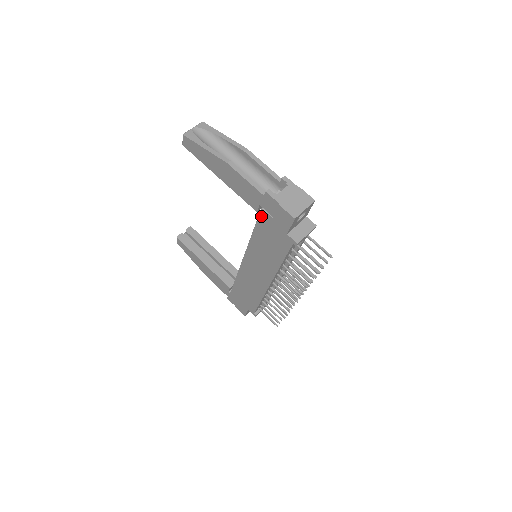
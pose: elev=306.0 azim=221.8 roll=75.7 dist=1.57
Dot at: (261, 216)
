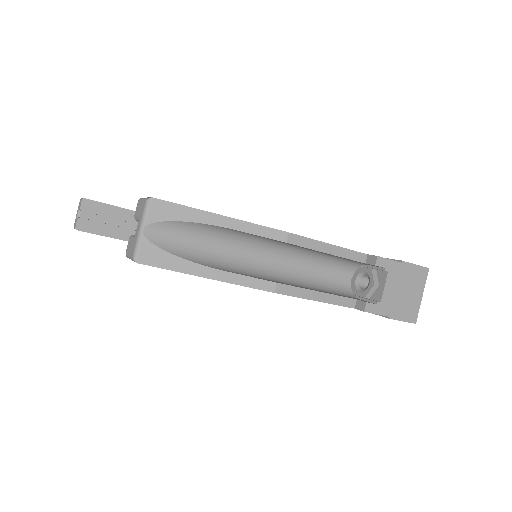
Dot at: occluded
